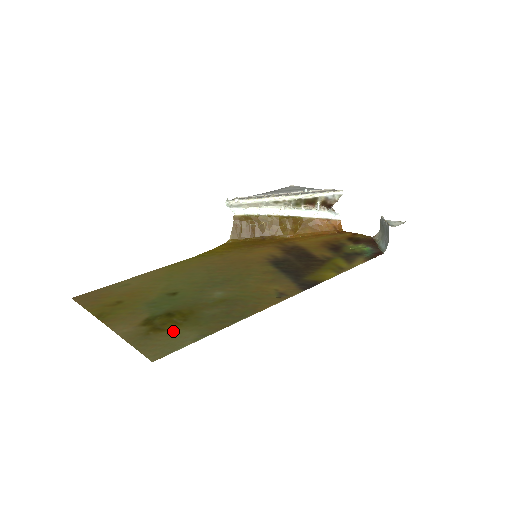
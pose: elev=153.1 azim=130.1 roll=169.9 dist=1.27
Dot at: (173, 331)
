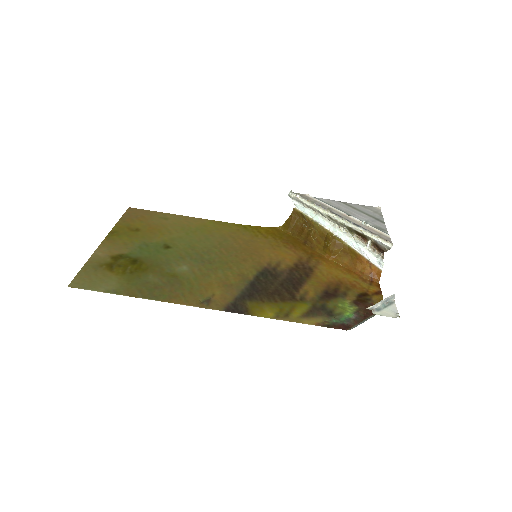
Dot at: (112, 275)
